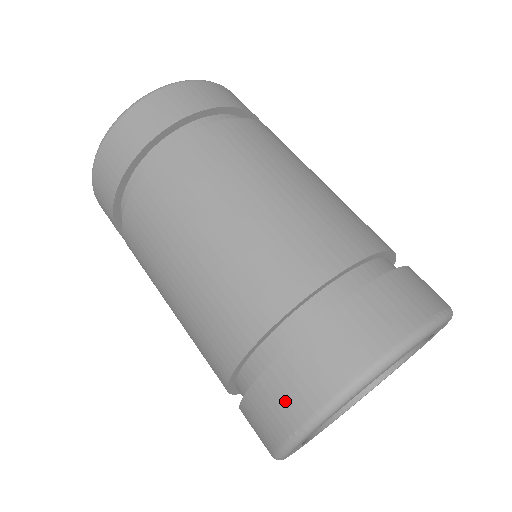
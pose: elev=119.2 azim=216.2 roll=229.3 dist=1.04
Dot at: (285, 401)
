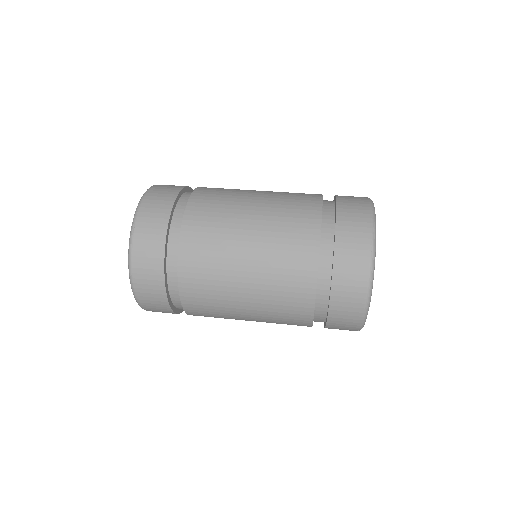
Dot at: (356, 236)
